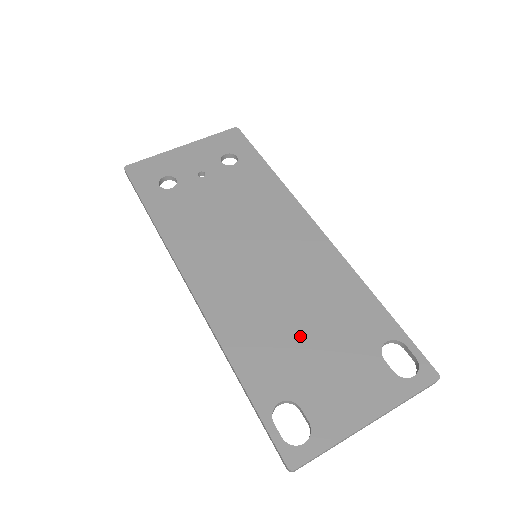
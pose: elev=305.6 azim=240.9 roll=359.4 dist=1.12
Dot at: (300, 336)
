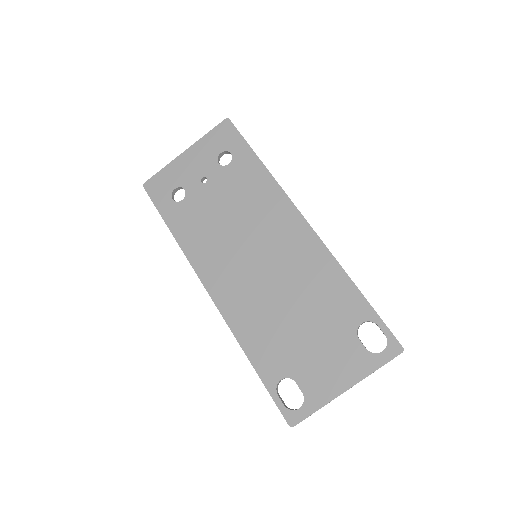
Dot at: (293, 326)
